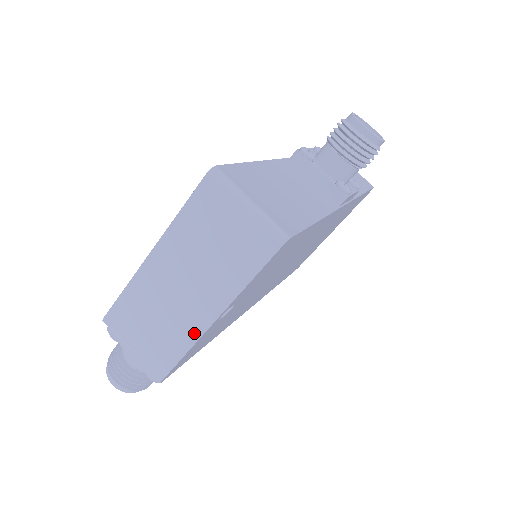
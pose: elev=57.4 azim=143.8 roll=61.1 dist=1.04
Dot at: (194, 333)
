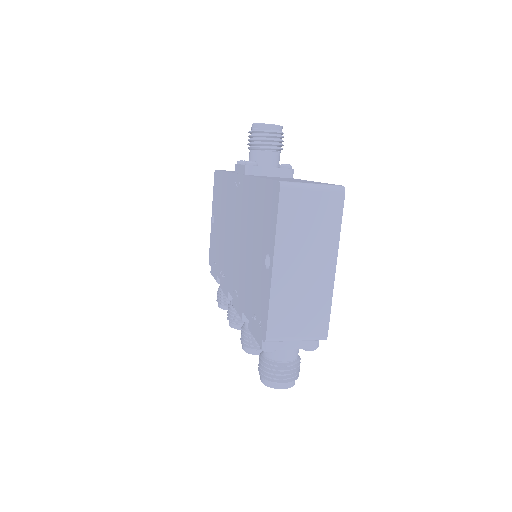
Dot at: (329, 286)
